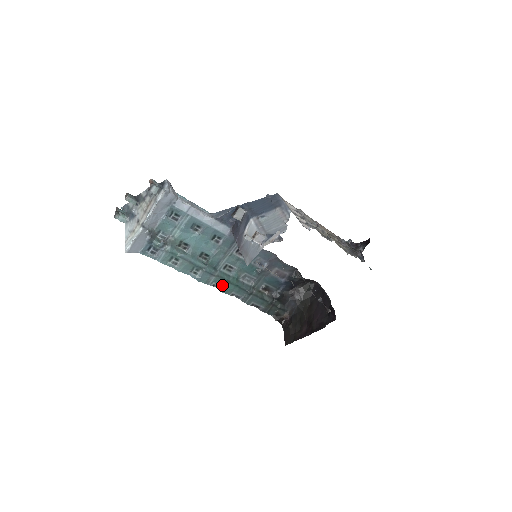
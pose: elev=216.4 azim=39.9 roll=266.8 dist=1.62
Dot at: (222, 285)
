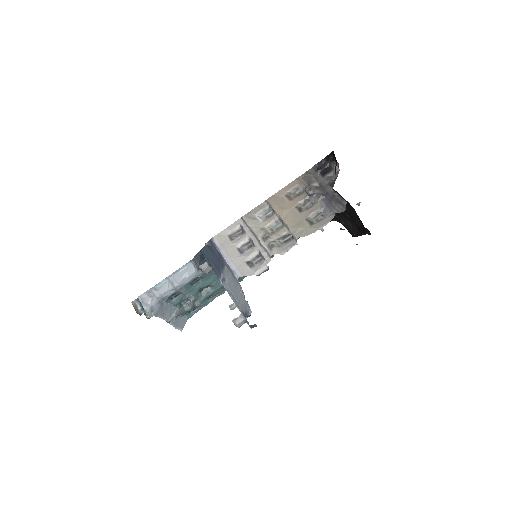
Dot at: occluded
